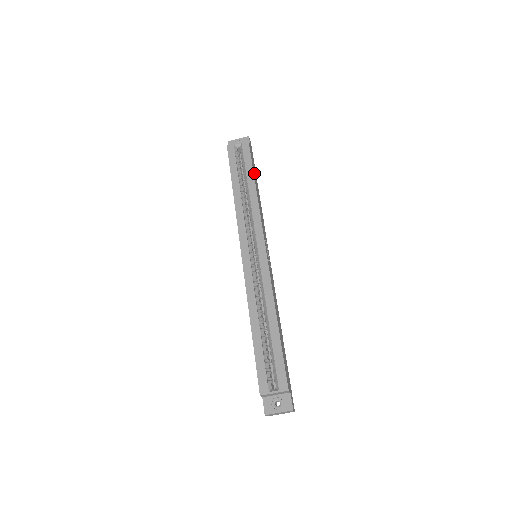
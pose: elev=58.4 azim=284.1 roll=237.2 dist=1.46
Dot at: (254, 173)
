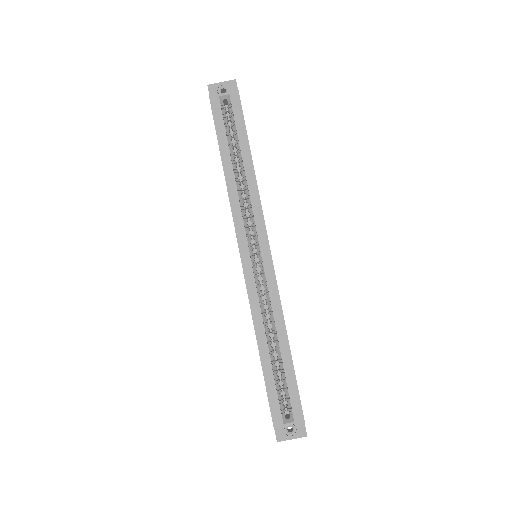
Dot at: occluded
